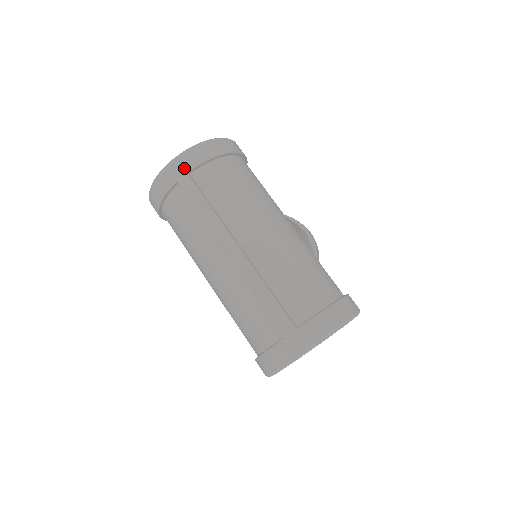
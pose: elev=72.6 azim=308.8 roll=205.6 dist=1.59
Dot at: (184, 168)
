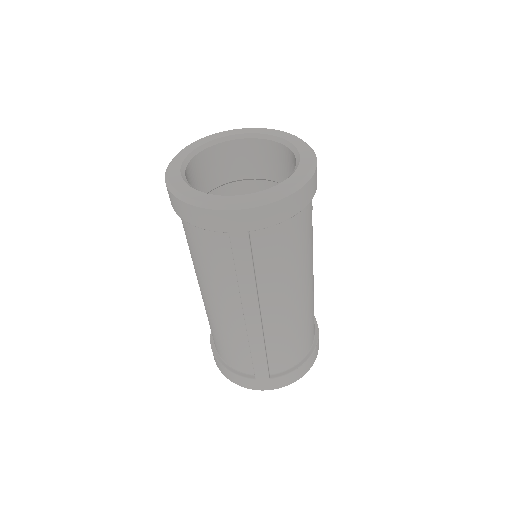
Dot at: (247, 225)
